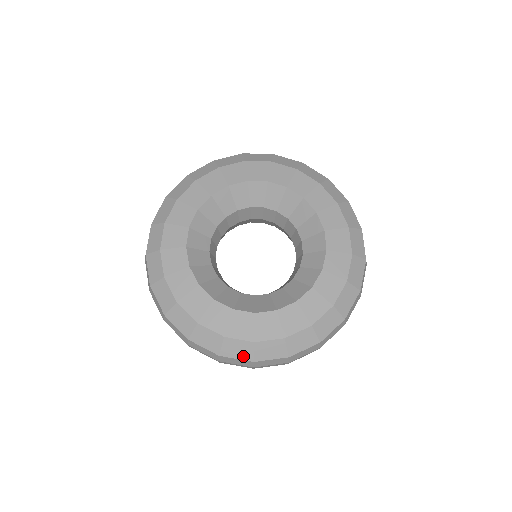
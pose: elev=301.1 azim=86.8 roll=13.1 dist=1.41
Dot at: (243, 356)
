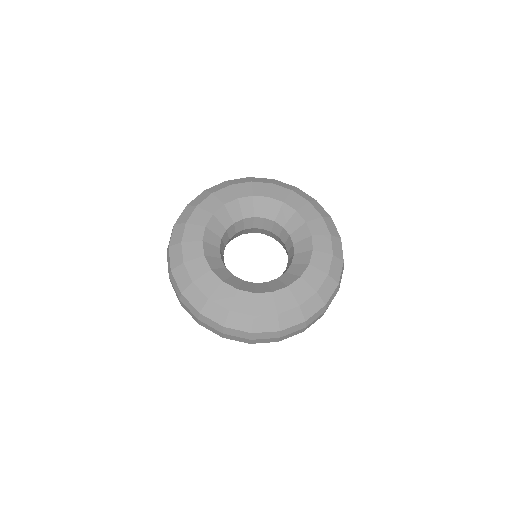
Dot at: (217, 319)
